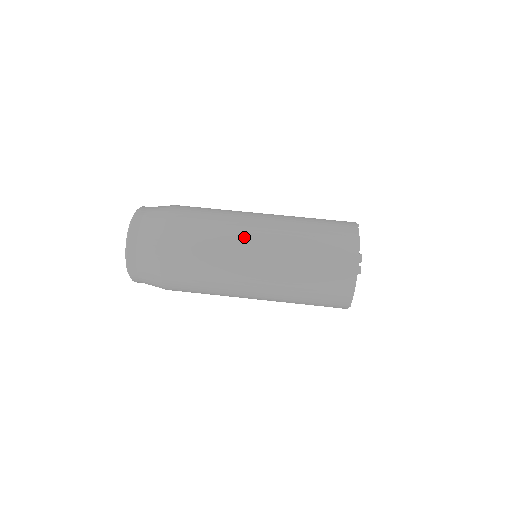
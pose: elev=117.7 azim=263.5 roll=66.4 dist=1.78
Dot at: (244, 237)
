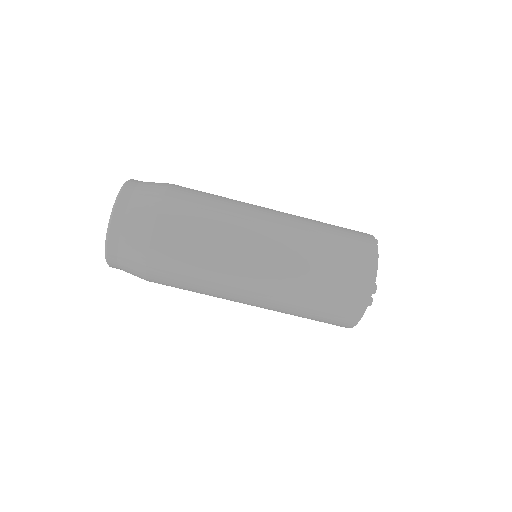
Dot at: (249, 249)
